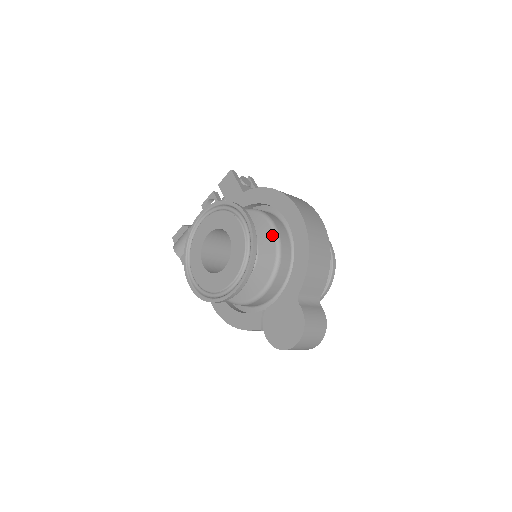
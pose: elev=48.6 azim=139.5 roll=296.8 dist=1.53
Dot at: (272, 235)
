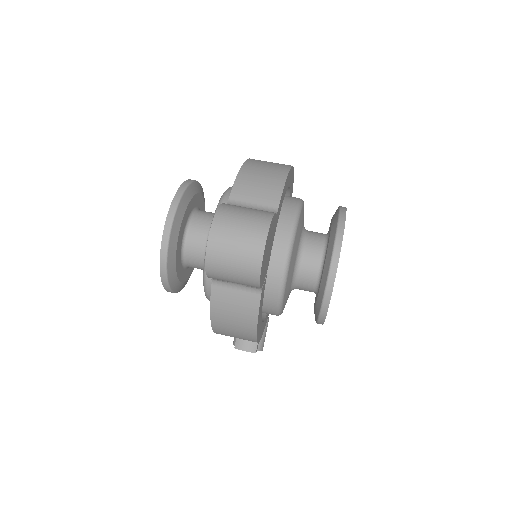
Dot at: occluded
